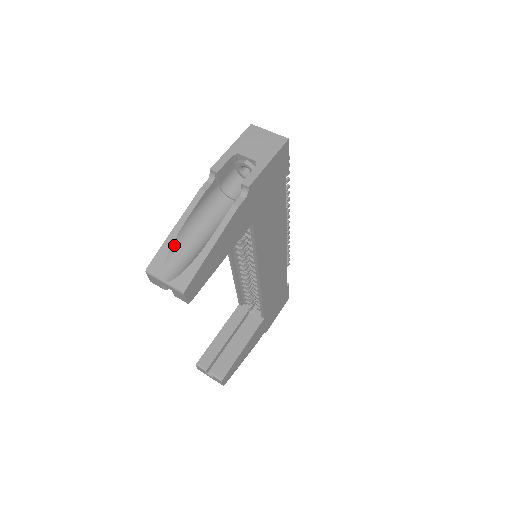
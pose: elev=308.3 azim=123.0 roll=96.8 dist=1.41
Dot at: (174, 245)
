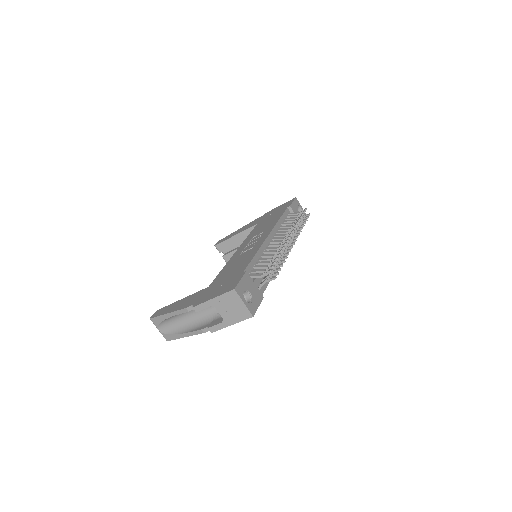
Dot at: (166, 319)
